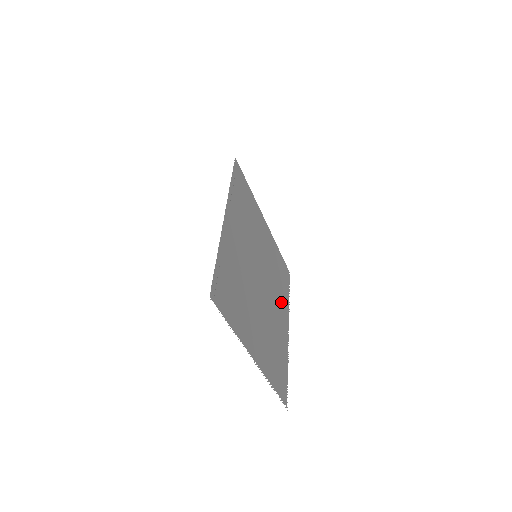
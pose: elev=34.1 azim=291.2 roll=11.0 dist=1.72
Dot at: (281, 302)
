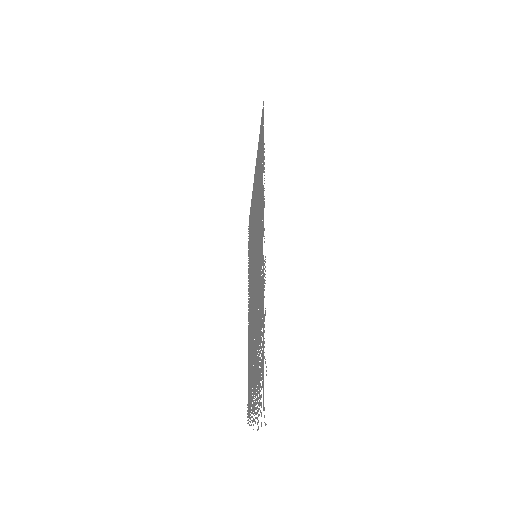
Dot at: (249, 285)
